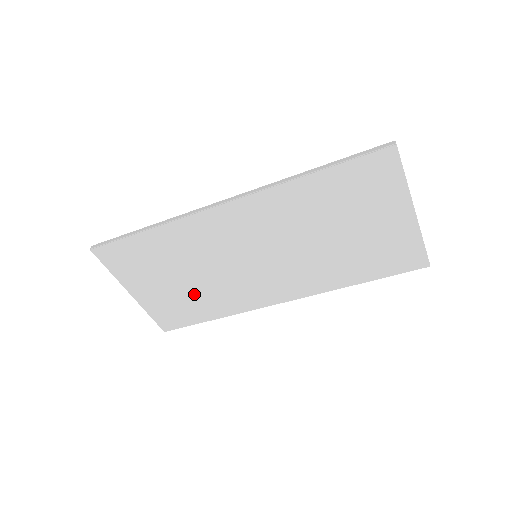
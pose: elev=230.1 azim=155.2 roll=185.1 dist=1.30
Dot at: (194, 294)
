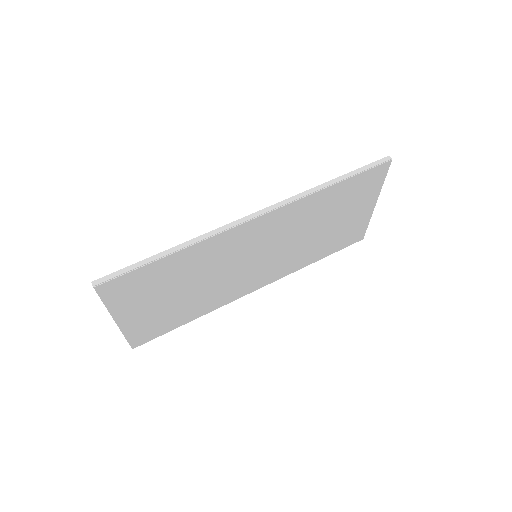
Dot at: (185, 303)
